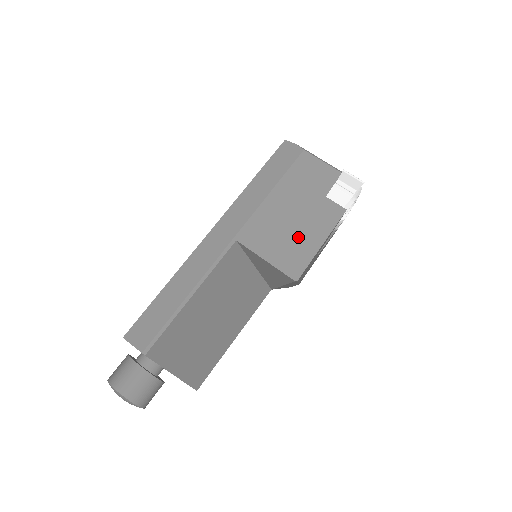
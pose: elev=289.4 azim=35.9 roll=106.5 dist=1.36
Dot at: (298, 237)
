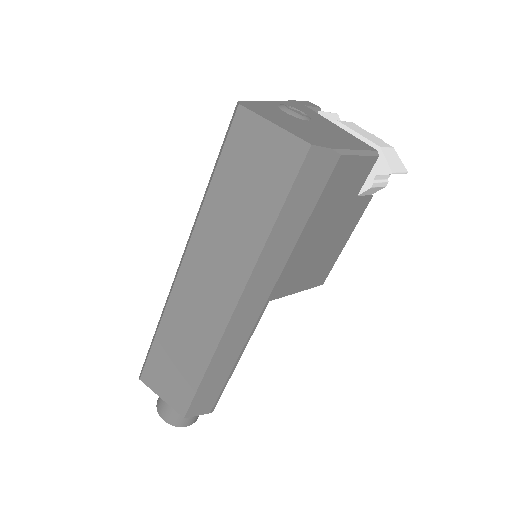
Dot at: (327, 253)
